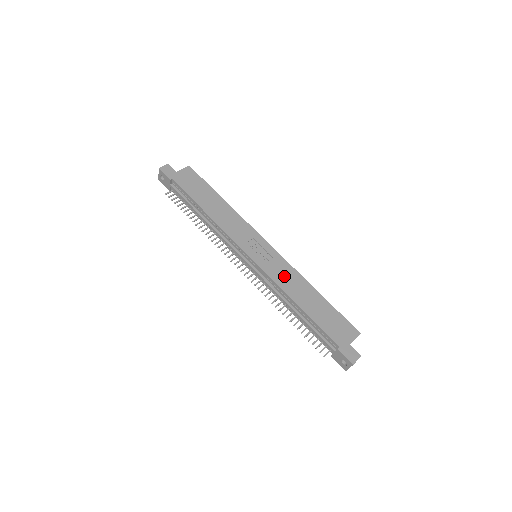
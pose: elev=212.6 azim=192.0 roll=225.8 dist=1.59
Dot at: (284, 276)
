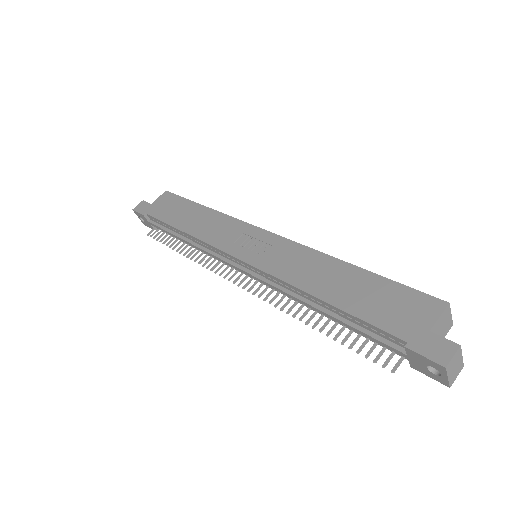
Dot at: (291, 264)
